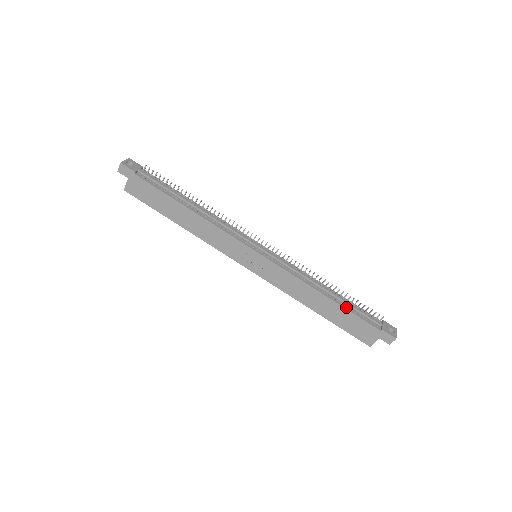
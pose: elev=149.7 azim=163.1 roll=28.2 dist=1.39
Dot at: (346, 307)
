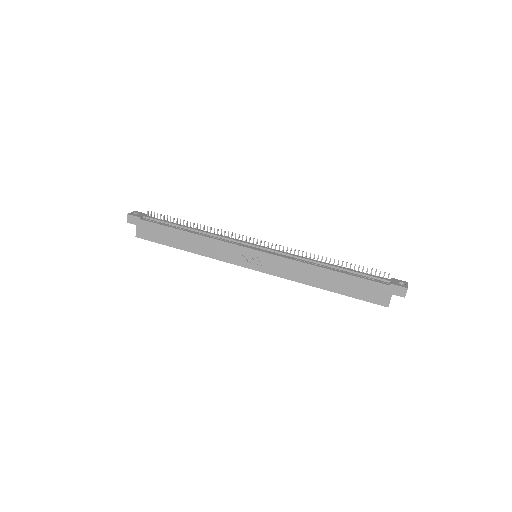
Dot at: (349, 274)
